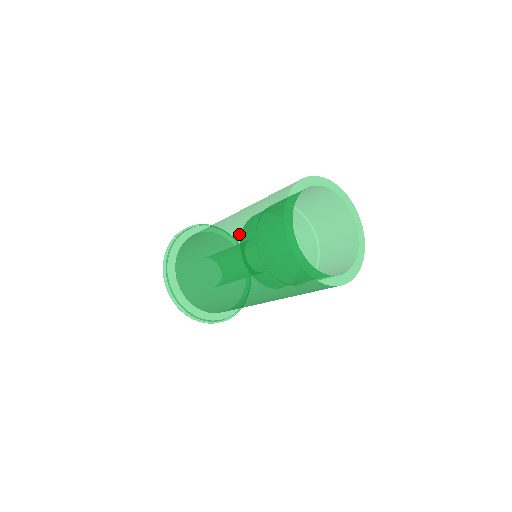
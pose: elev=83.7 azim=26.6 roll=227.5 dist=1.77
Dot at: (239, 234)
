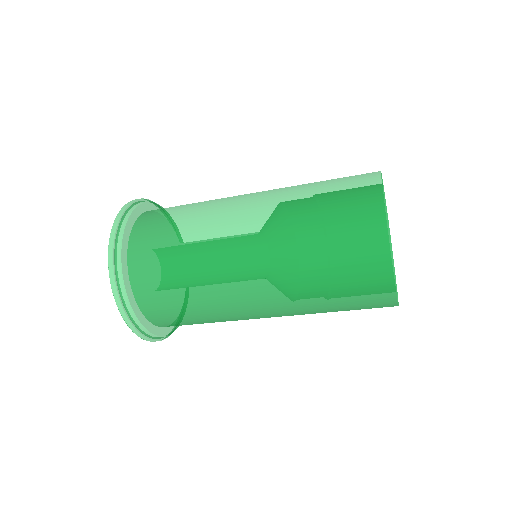
Dot at: (292, 191)
